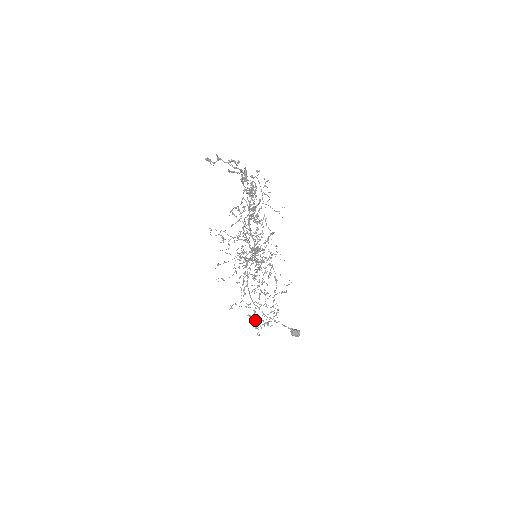
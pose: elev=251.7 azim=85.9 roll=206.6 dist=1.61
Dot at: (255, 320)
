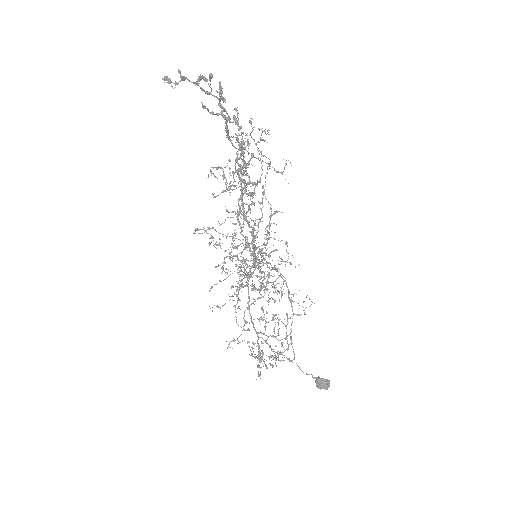
Dot at: occluded
